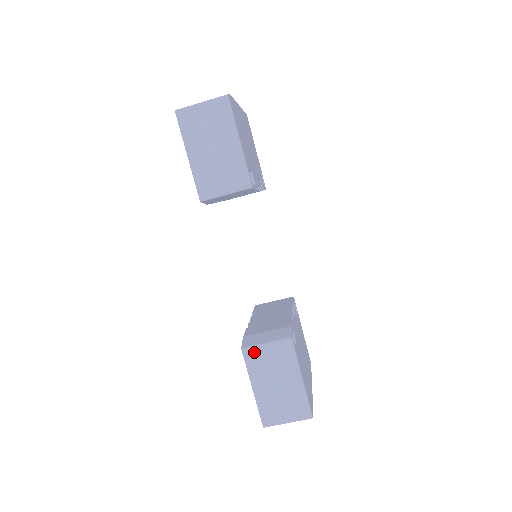
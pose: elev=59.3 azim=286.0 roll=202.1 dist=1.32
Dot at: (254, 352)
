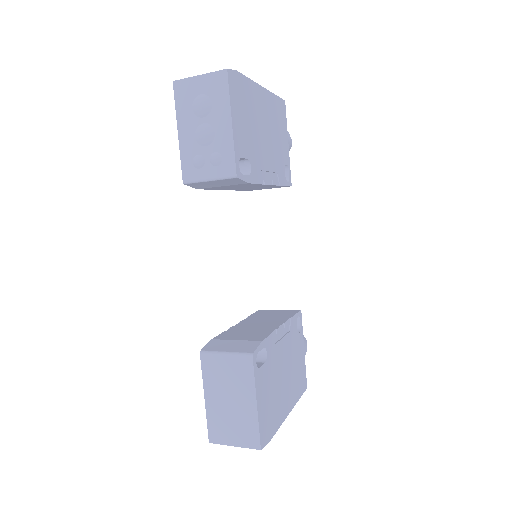
Dot at: (212, 359)
